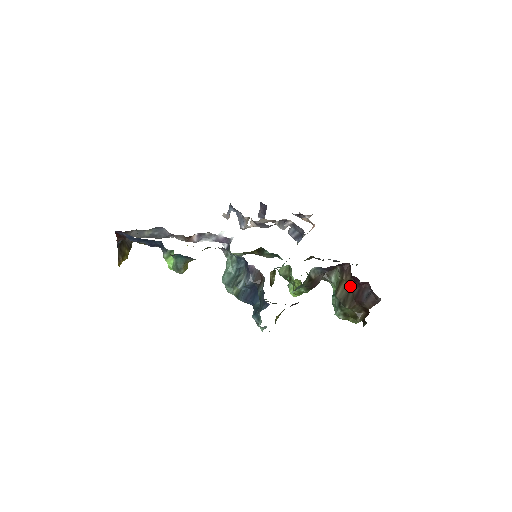
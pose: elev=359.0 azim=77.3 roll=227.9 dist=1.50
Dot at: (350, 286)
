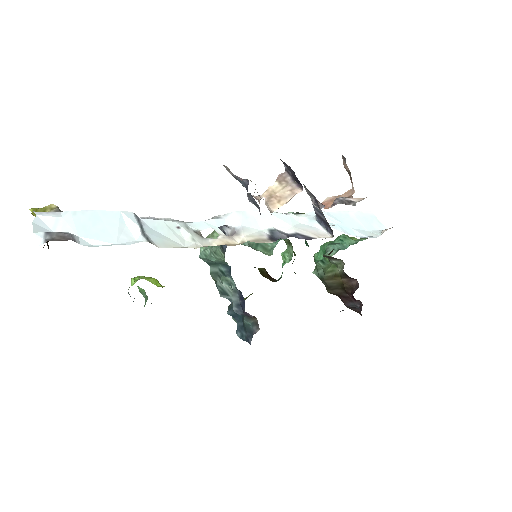
Dot at: (344, 288)
